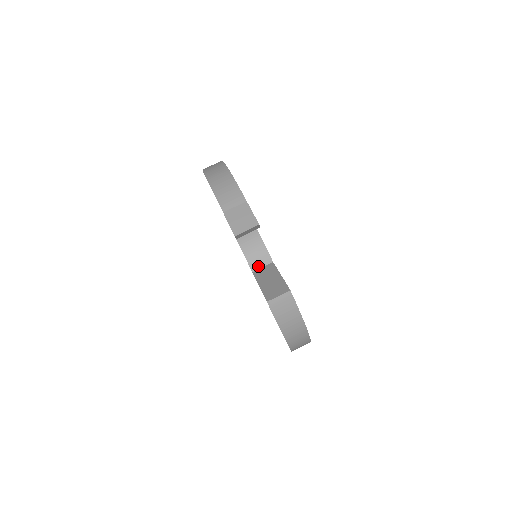
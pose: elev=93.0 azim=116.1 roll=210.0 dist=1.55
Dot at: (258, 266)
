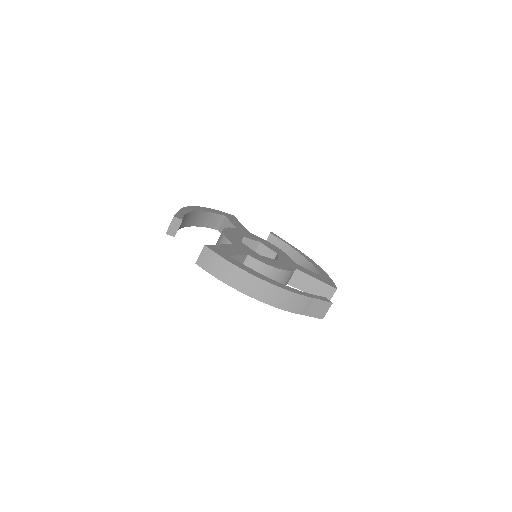
Dot at: (290, 279)
